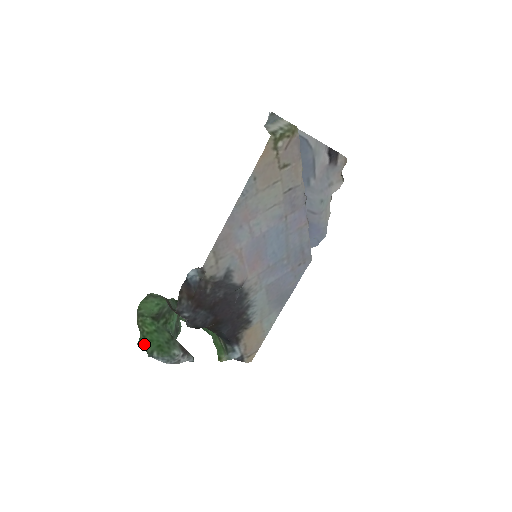
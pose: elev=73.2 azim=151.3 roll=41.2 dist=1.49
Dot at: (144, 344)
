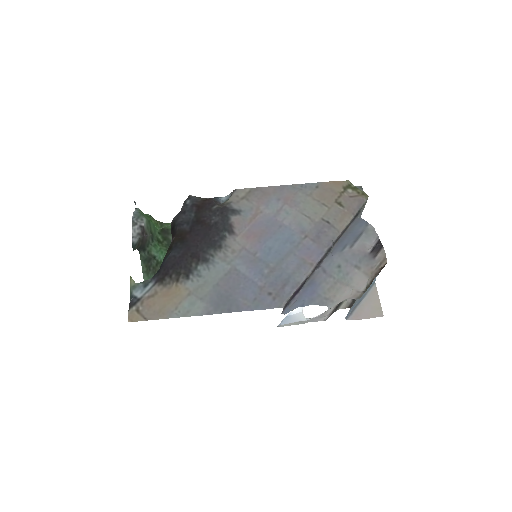
Dot at: occluded
